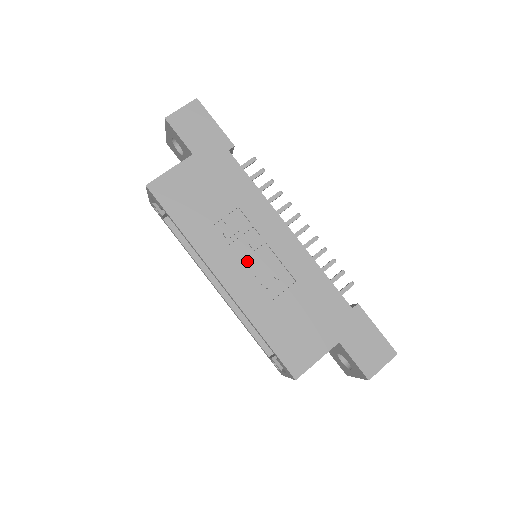
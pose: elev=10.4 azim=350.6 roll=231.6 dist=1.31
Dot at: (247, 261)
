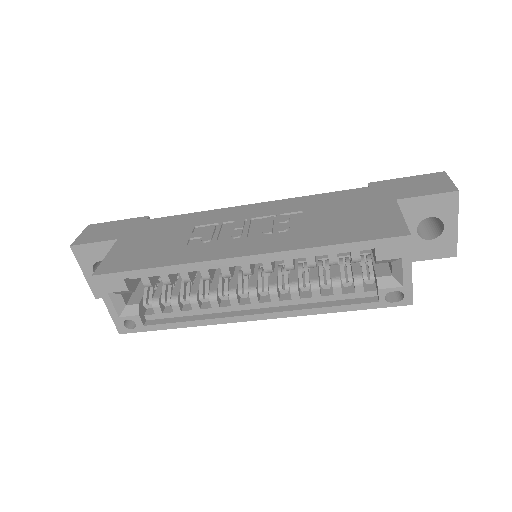
Dot at: (246, 234)
